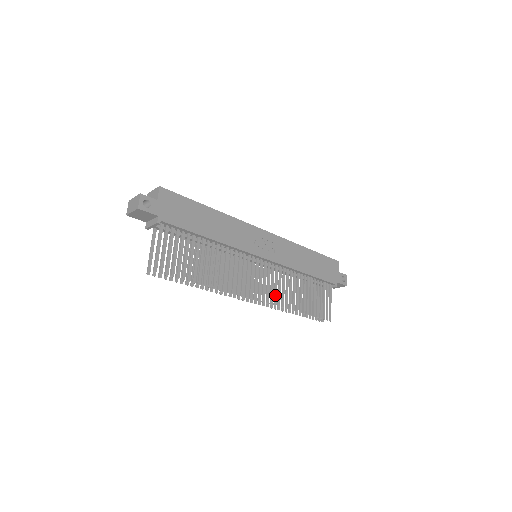
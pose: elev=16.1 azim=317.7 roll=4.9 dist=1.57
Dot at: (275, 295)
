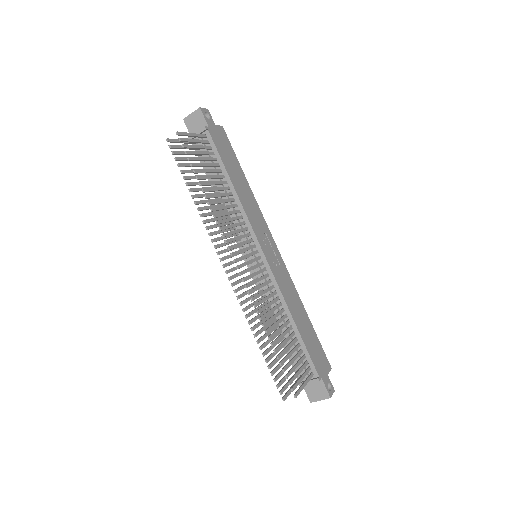
Dot at: (254, 289)
